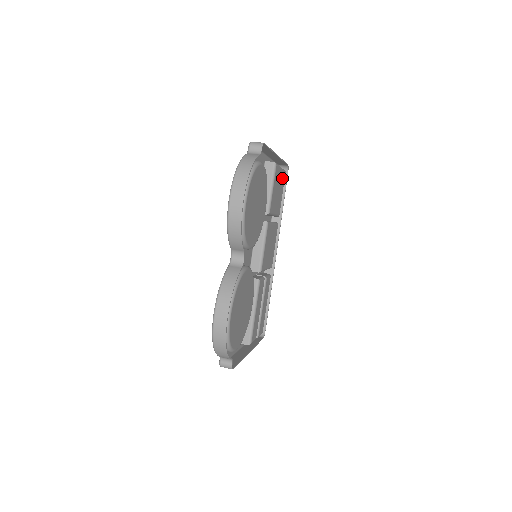
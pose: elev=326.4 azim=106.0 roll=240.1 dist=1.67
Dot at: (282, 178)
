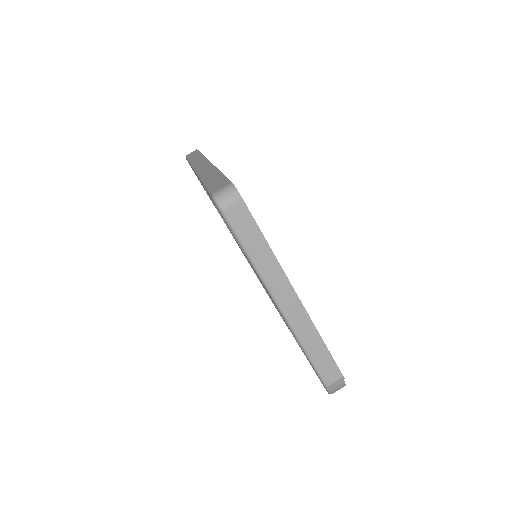
Dot at: occluded
